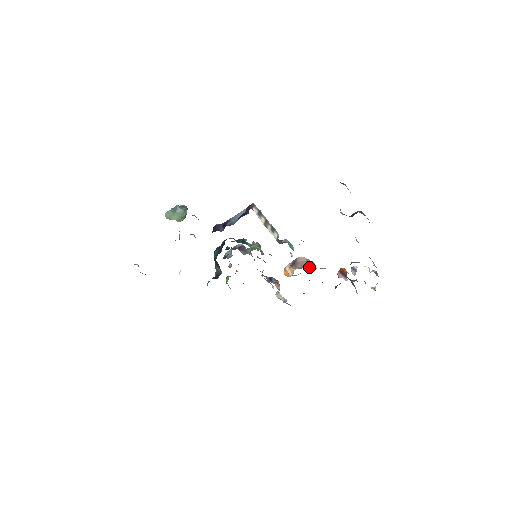
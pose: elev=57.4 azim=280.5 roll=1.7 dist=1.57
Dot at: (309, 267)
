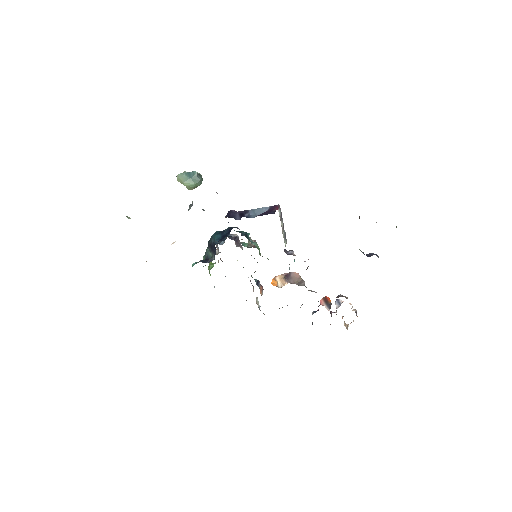
Dot at: (300, 285)
